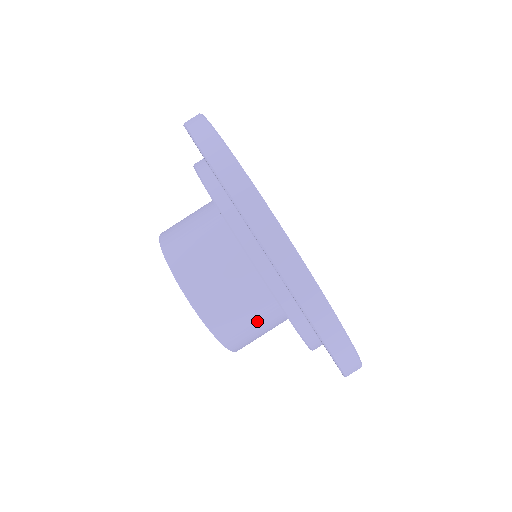
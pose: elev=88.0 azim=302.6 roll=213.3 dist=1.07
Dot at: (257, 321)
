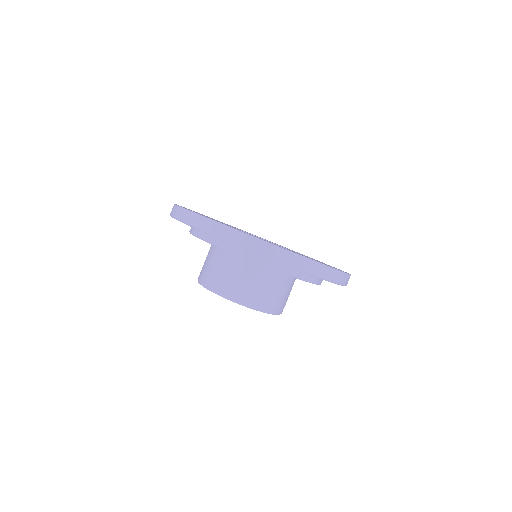
Dot at: occluded
